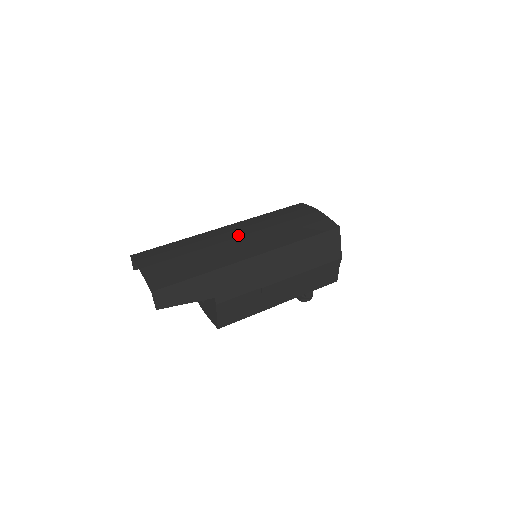
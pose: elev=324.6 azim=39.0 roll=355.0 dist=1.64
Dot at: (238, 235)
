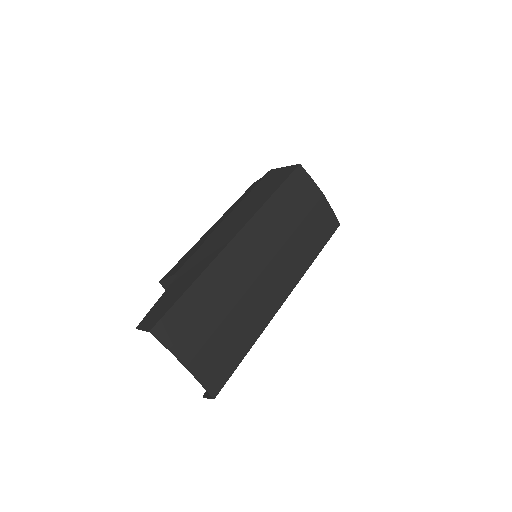
Dot at: (265, 262)
